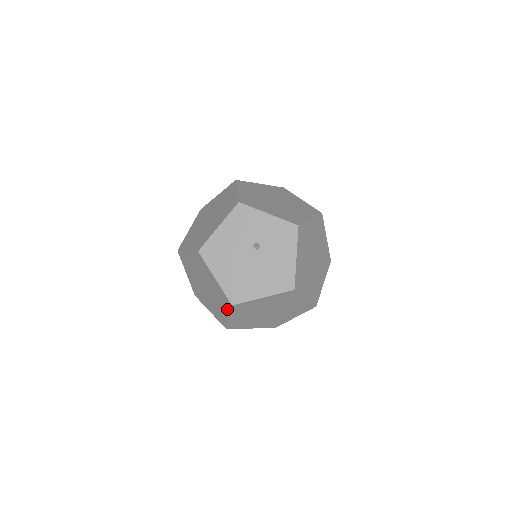
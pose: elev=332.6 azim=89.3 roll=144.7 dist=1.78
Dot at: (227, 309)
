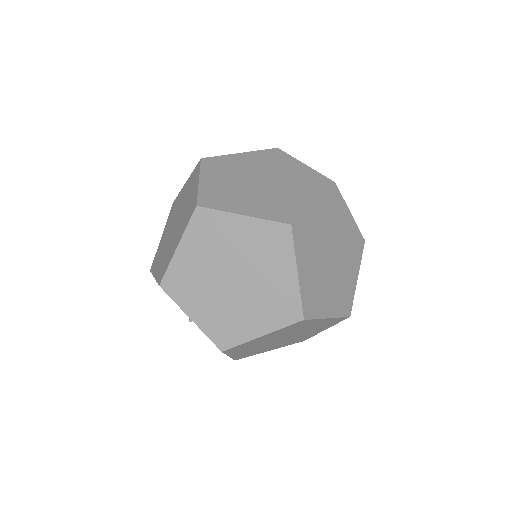
Dot at: occluded
